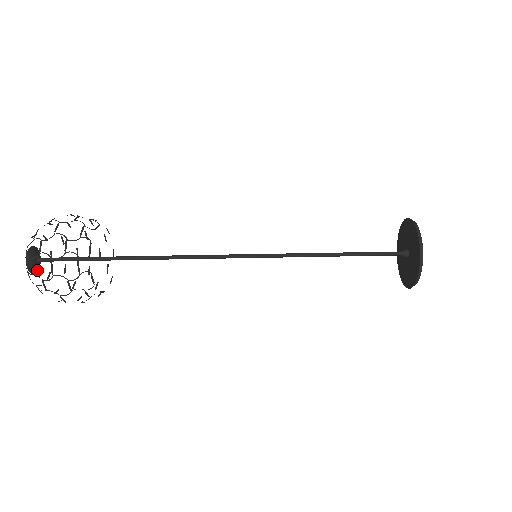
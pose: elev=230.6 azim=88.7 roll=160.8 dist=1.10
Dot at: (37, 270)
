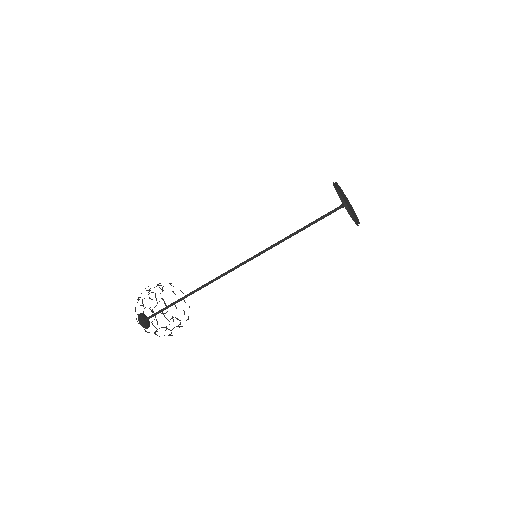
Dot at: (147, 327)
